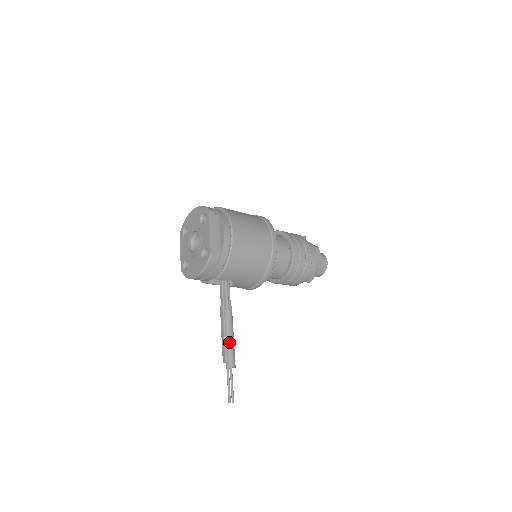
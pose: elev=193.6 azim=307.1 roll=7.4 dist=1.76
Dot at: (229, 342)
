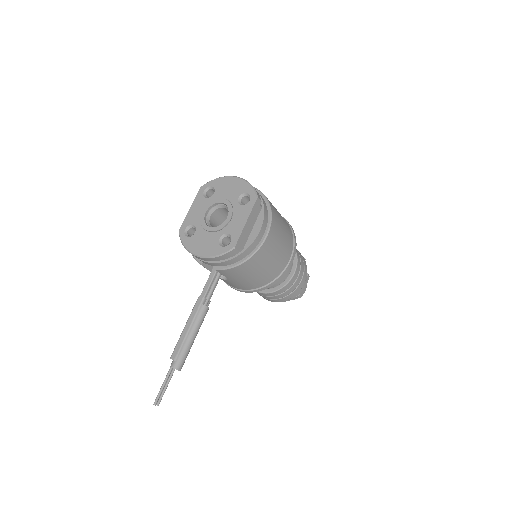
Dot at: (190, 342)
